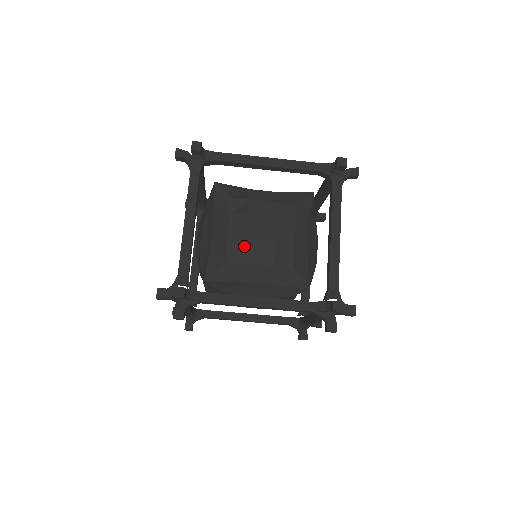
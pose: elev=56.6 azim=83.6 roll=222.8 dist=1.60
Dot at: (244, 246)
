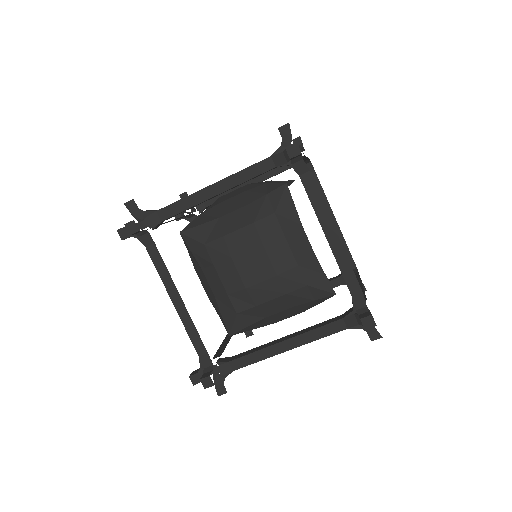
Dot at: (228, 256)
